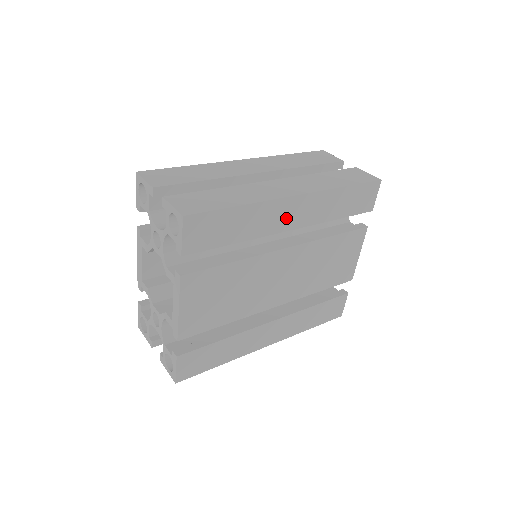
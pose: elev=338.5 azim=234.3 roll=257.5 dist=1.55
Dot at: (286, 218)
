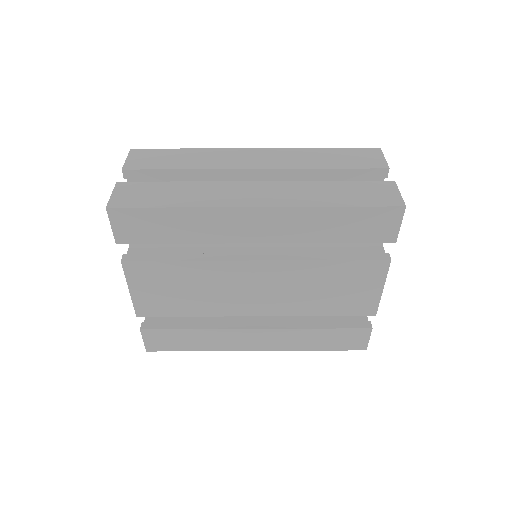
Dot at: (245, 229)
